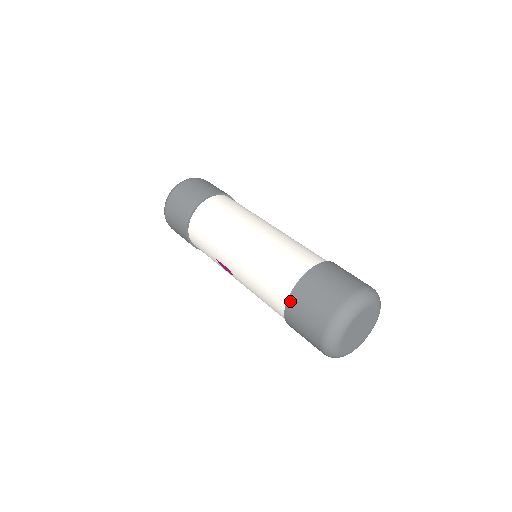
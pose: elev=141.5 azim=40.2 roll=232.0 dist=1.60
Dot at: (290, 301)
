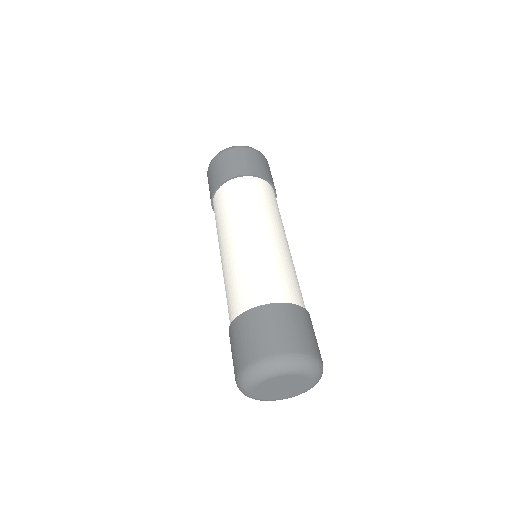
Dot at: occluded
